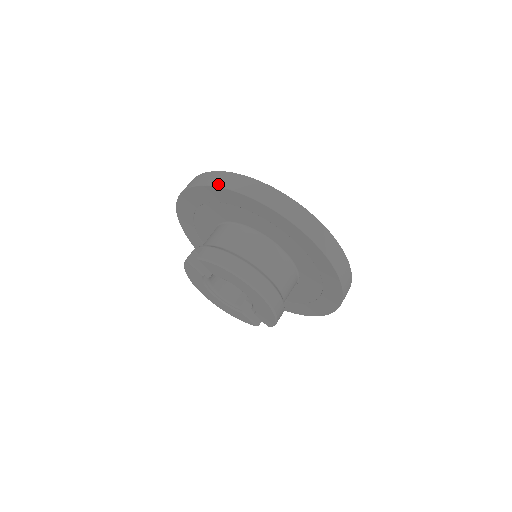
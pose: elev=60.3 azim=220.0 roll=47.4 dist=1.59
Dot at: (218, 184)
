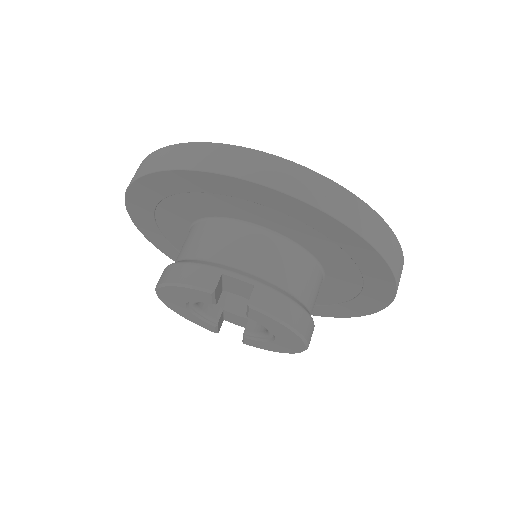
Dot at: (343, 217)
